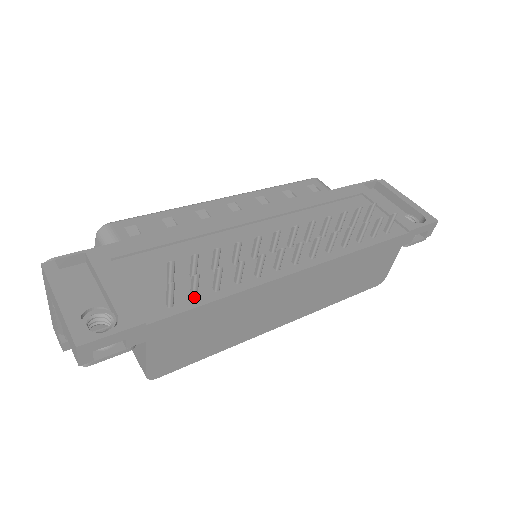
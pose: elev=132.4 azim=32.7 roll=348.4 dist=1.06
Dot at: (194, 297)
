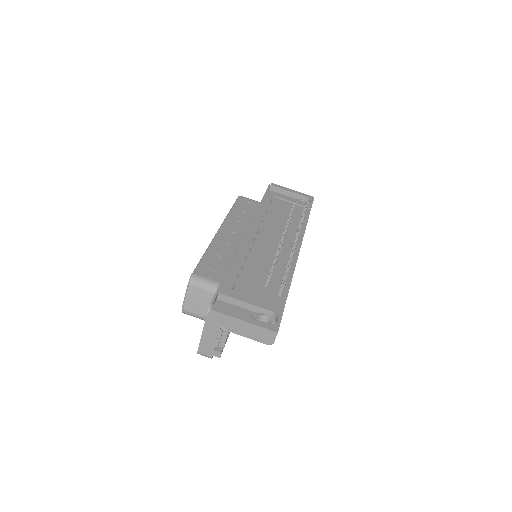
Dot at: (284, 287)
